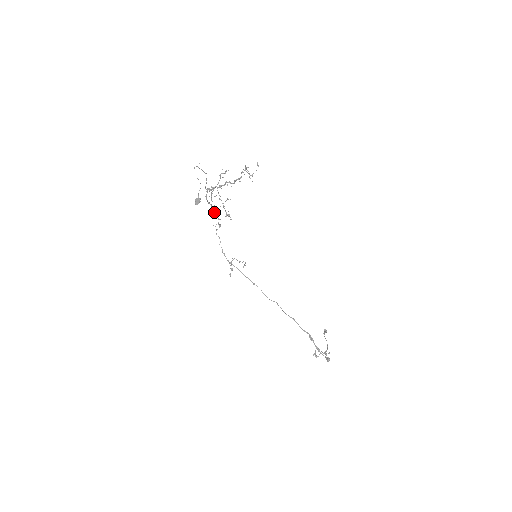
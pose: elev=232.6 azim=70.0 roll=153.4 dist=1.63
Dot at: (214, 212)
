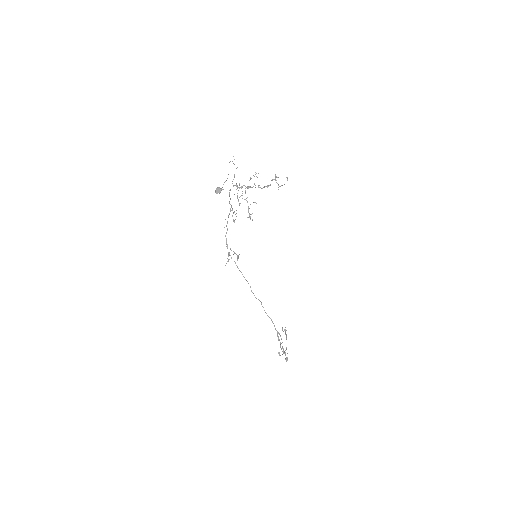
Dot at: (231, 206)
